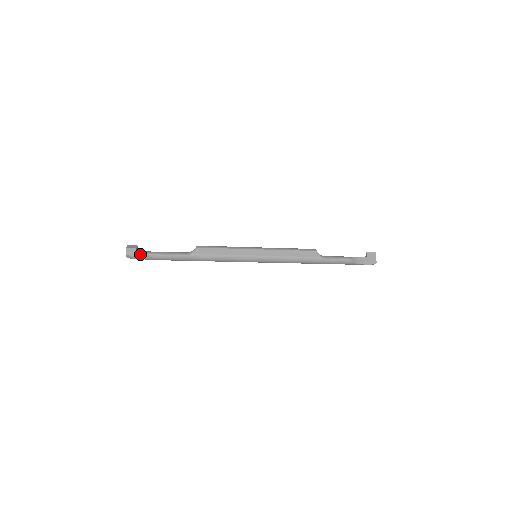
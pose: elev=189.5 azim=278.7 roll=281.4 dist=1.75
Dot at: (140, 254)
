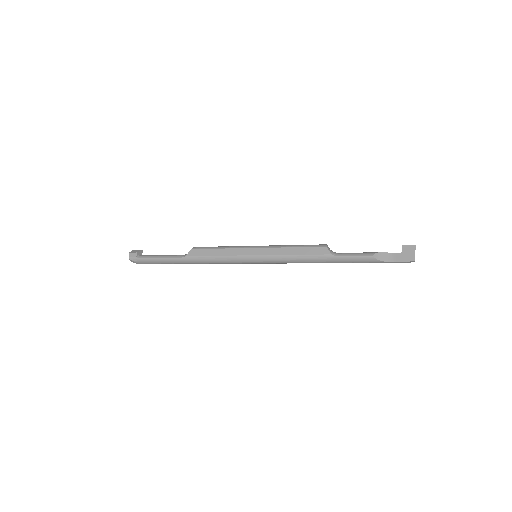
Dot at: (140, 258)
